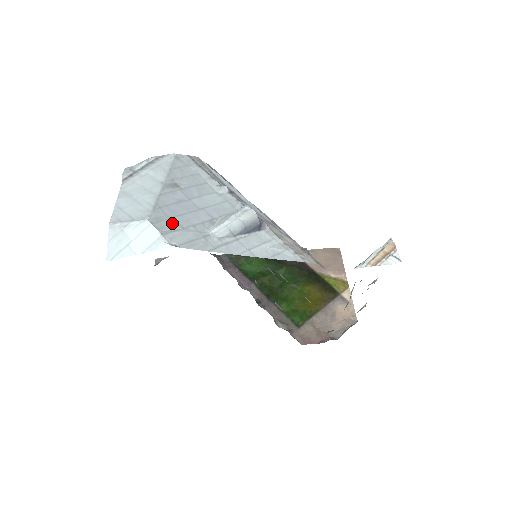
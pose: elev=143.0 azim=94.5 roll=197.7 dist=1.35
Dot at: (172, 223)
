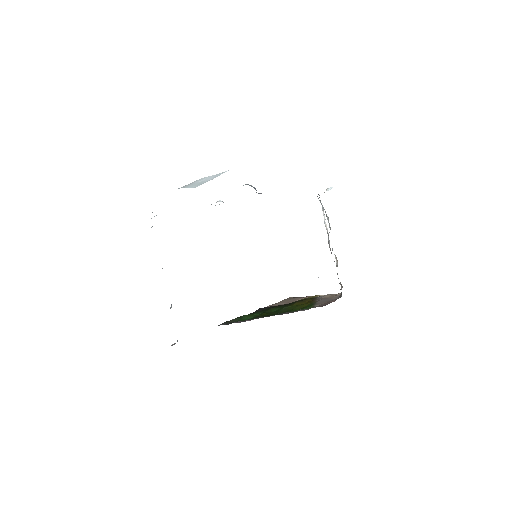
Dot at: occluded
